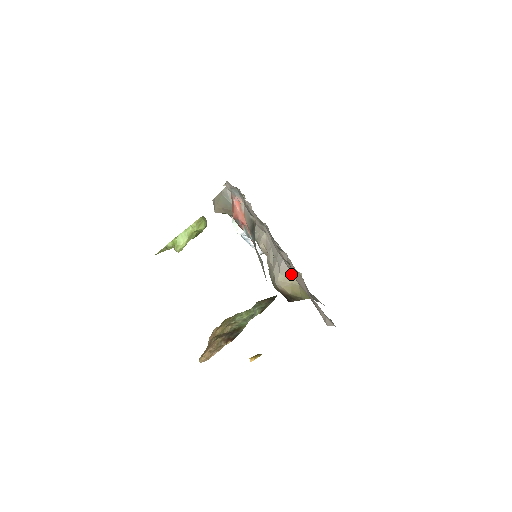
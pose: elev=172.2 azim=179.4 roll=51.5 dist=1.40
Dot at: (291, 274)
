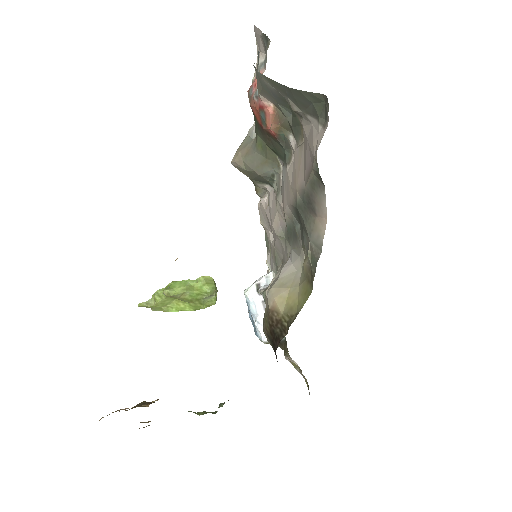
Dot at: (293, 275)
